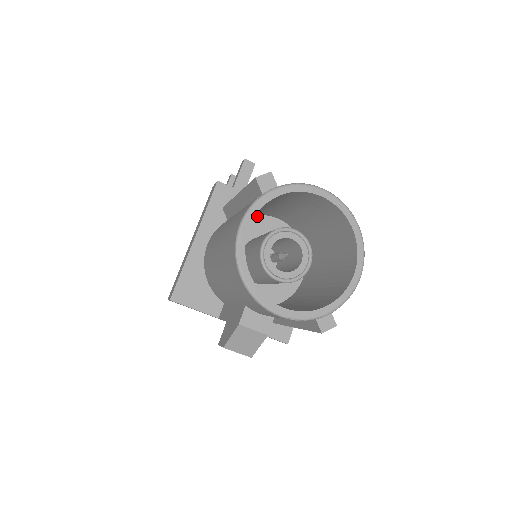
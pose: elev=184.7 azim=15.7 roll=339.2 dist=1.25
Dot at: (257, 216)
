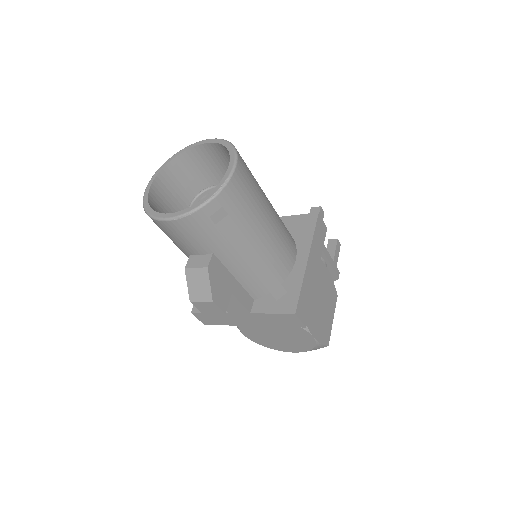
Dot at: occluded
